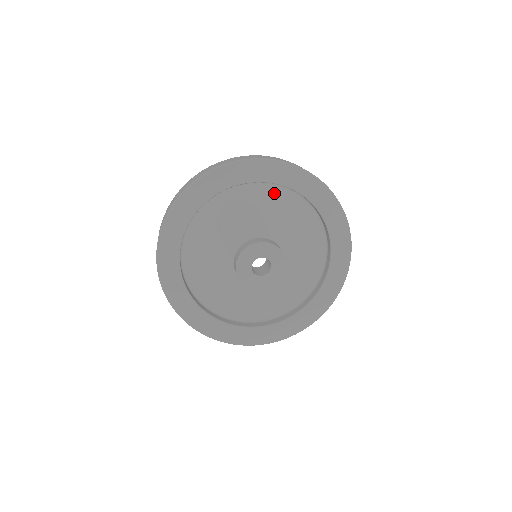
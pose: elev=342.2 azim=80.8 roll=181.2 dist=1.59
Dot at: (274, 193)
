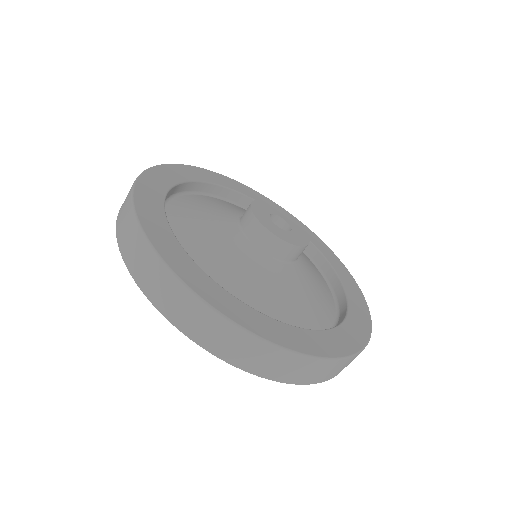
Dot at: (212, 199)
